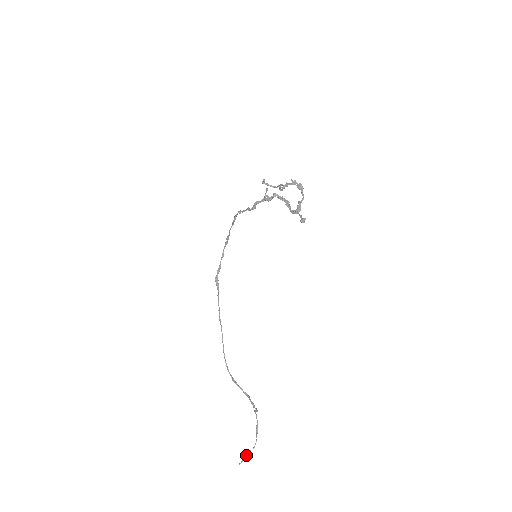
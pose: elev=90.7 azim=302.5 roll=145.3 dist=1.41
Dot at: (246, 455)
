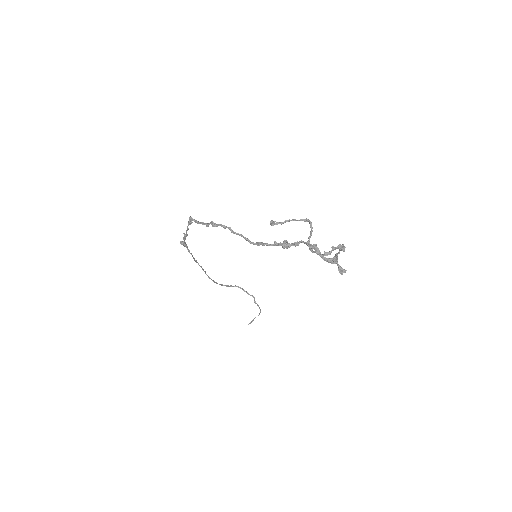
Dot at: (253, 320)
